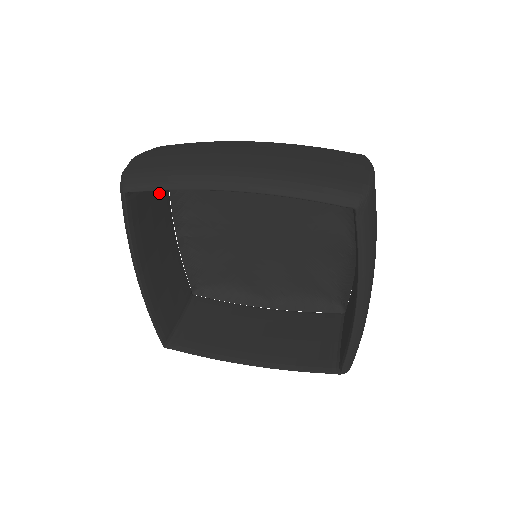
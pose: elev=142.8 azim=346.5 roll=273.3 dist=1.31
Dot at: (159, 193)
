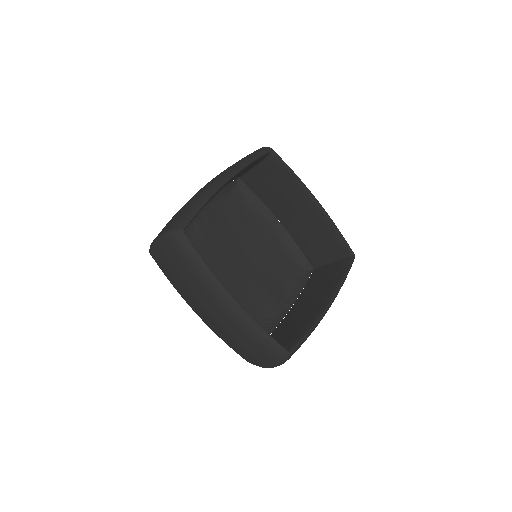
Dot at: occluded
